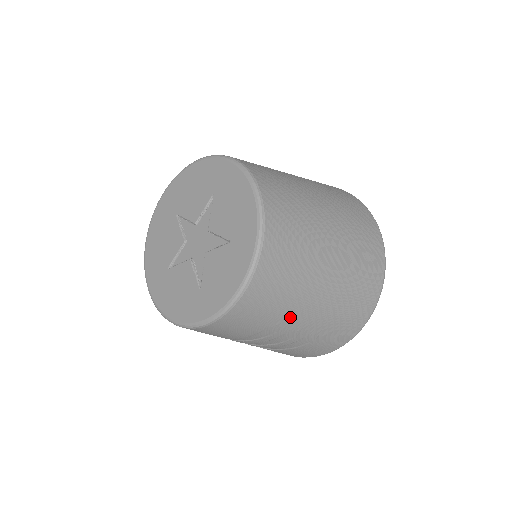
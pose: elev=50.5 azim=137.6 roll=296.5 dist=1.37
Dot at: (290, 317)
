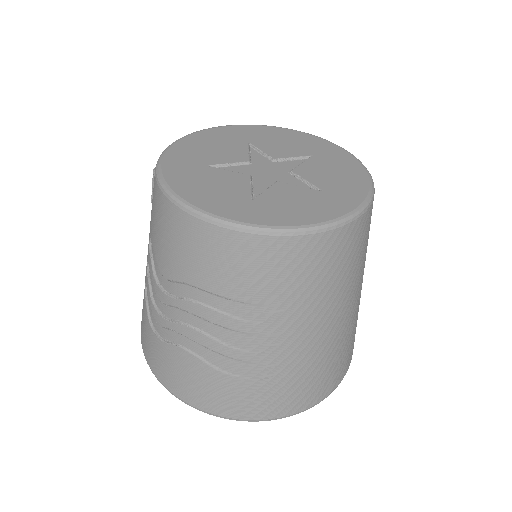
Dot at: (292, 318)
